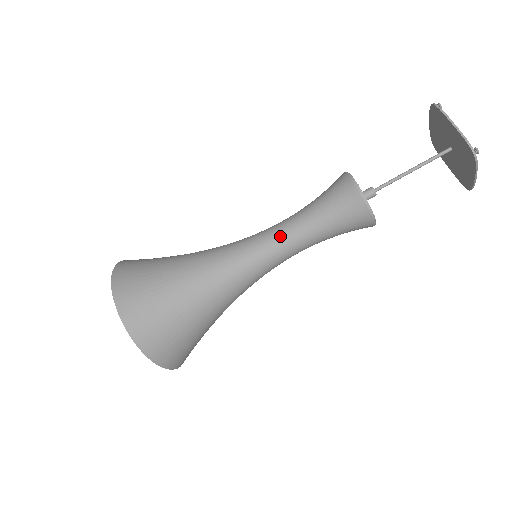
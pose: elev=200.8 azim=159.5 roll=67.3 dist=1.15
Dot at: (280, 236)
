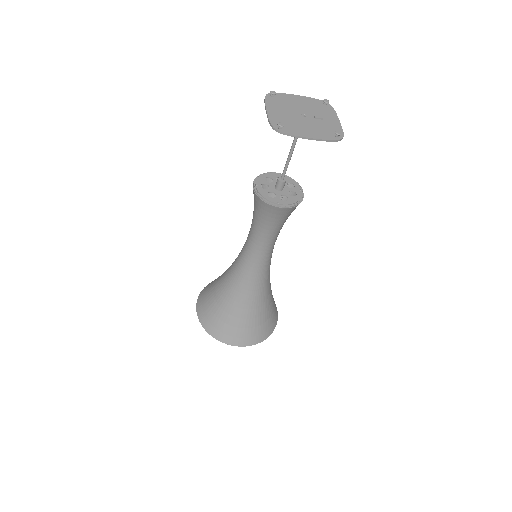
Dot at: (248, 240)
